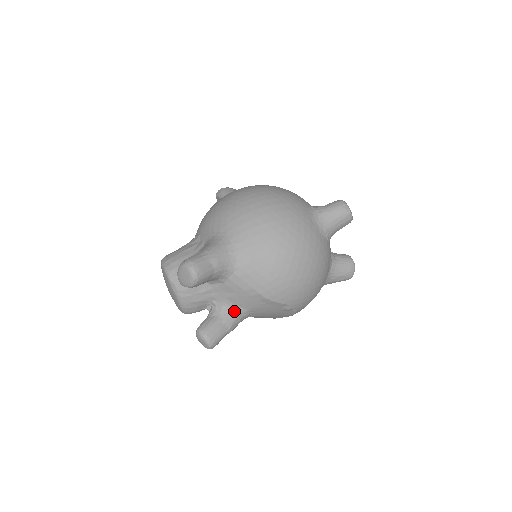
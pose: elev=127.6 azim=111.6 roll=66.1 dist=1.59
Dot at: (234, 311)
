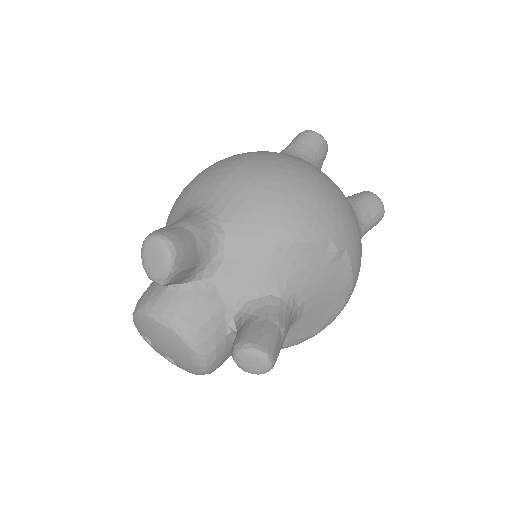
Dot at: (267, 299)
